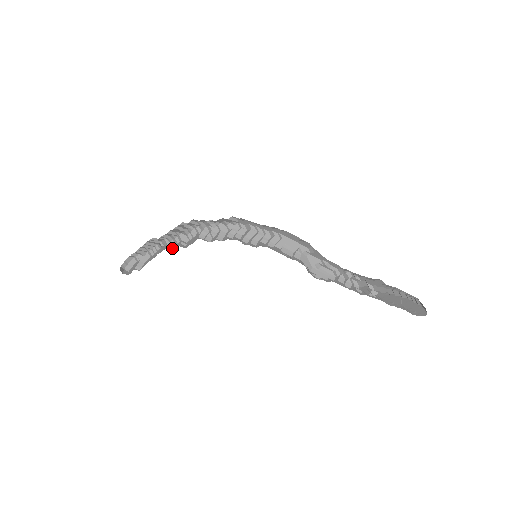
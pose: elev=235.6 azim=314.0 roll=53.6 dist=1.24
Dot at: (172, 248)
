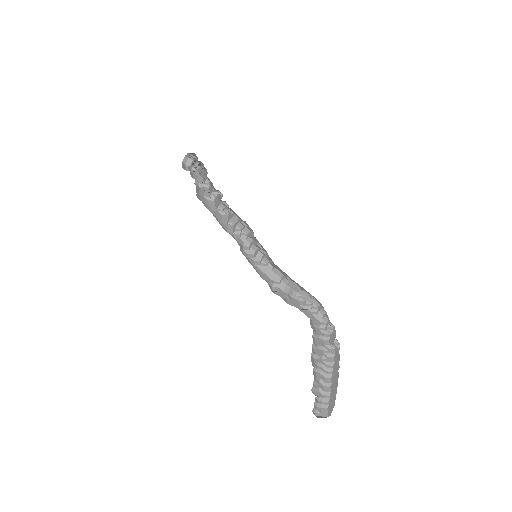
Dot at: occluded
